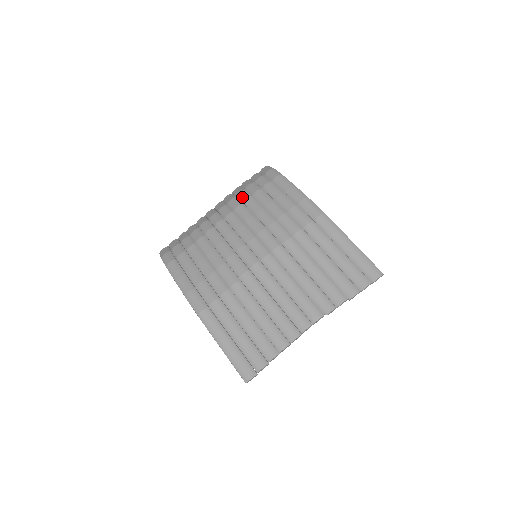
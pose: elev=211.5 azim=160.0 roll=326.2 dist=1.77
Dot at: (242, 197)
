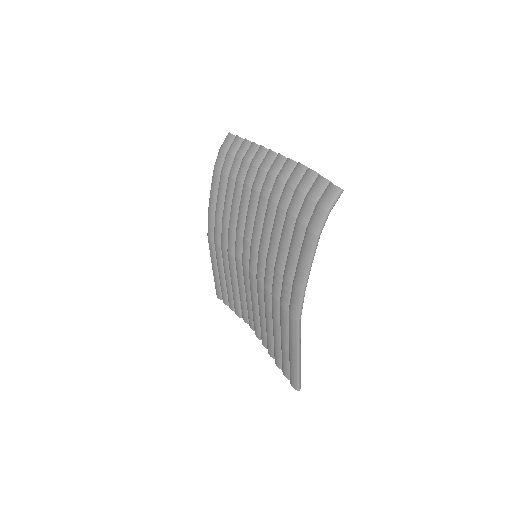
Dot at: (282, 196)
